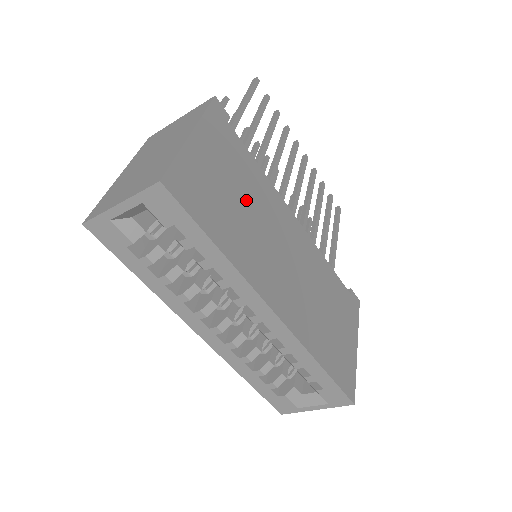
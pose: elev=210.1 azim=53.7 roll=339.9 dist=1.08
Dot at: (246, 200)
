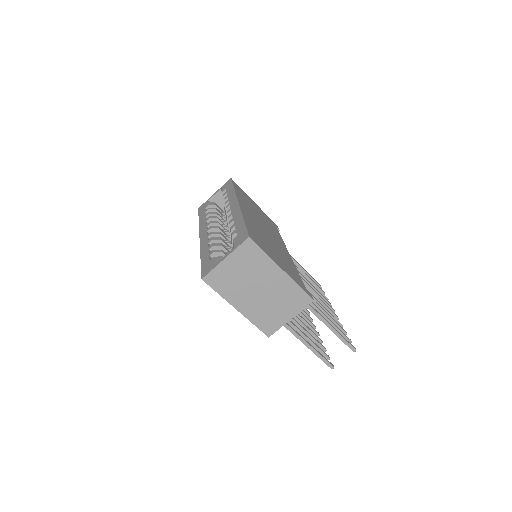
Dot at: (262, 217)
